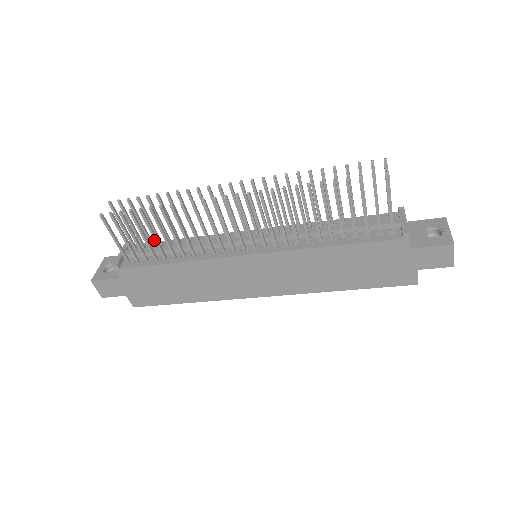
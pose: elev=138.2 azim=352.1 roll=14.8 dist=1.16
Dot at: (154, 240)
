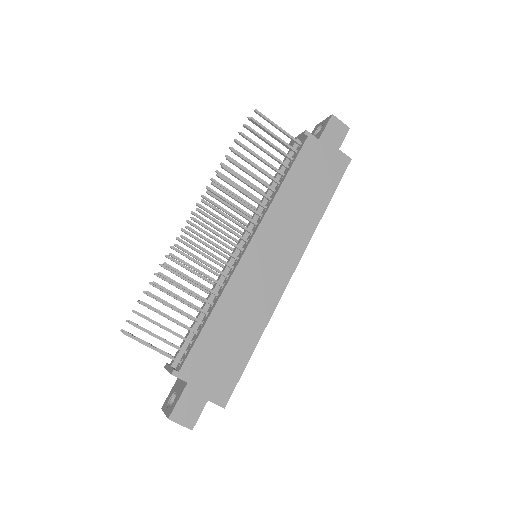
Dot at: (180, 312)
